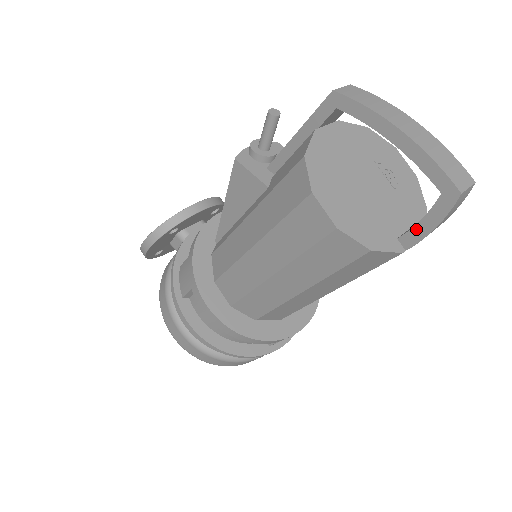
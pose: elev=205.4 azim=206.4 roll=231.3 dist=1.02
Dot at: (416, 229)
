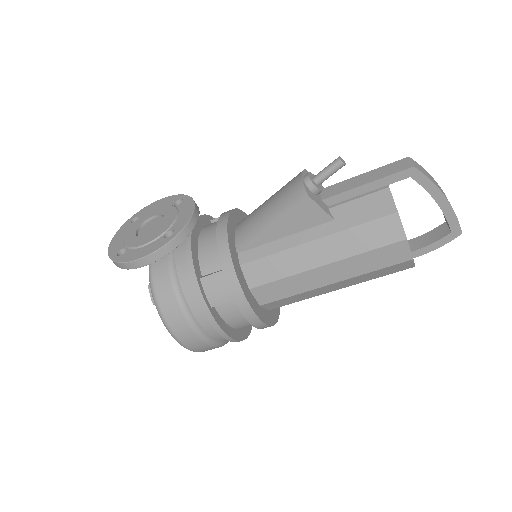
Dot at: (426, 248)
